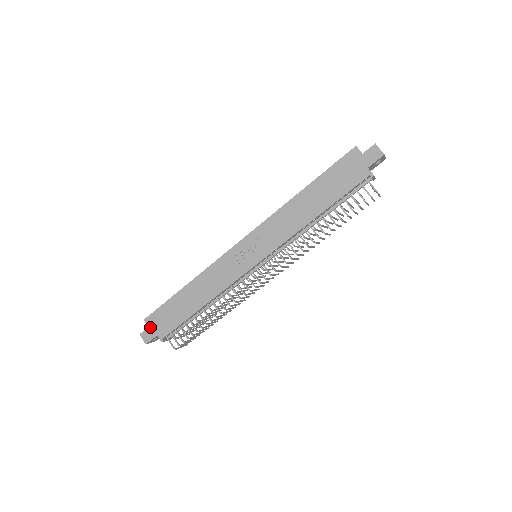
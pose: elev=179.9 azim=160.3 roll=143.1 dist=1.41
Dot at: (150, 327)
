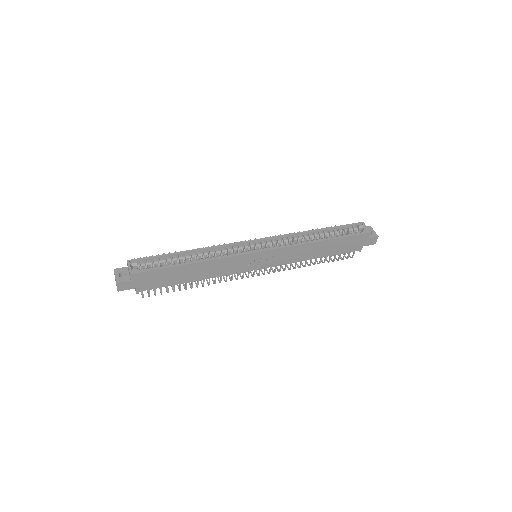
Dot at: (133, 281)
